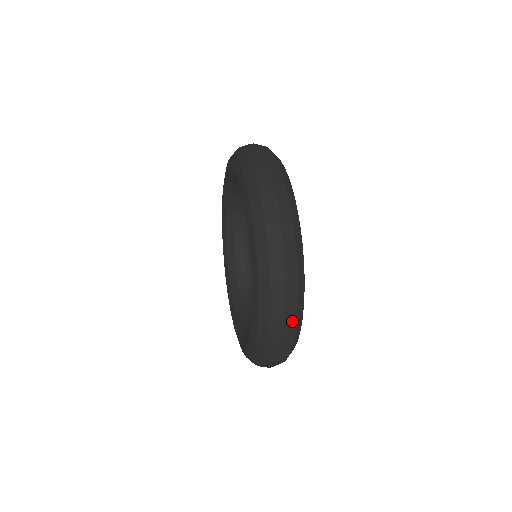
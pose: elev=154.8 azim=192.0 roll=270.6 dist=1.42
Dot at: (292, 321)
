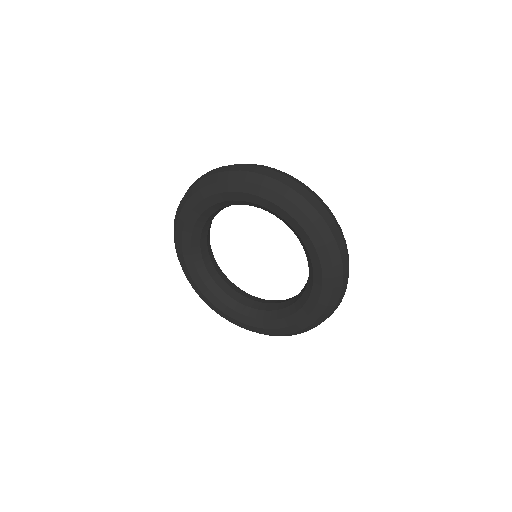
Dot at: (344, 239)
